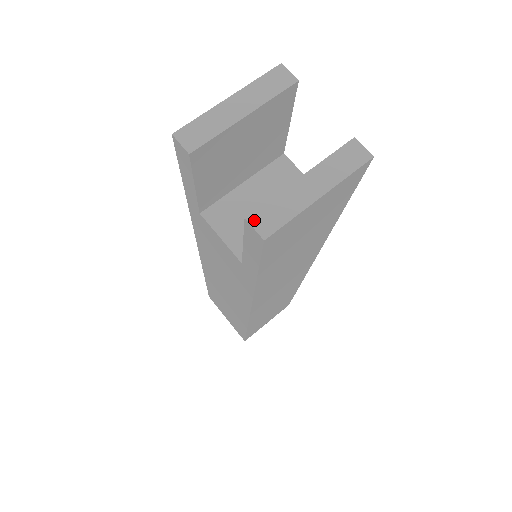
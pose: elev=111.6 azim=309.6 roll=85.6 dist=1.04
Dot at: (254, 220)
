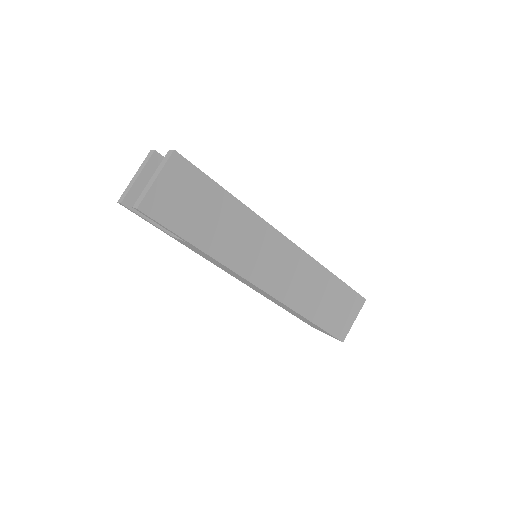
Dot at: (135, 205)
